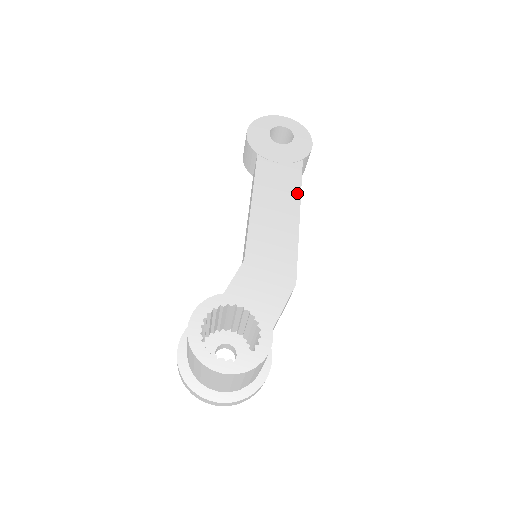
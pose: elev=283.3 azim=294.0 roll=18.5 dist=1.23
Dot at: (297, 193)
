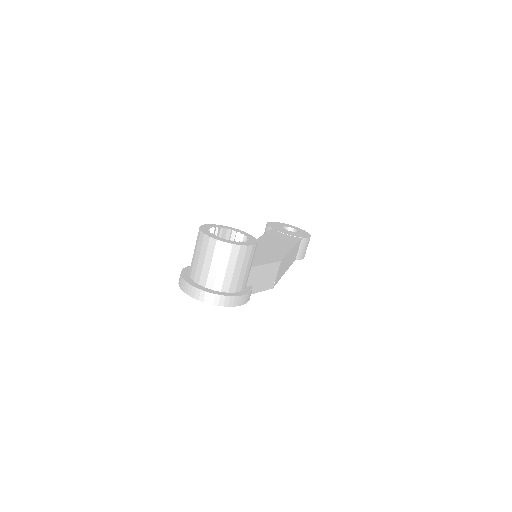
Dot at: (294, 243)
